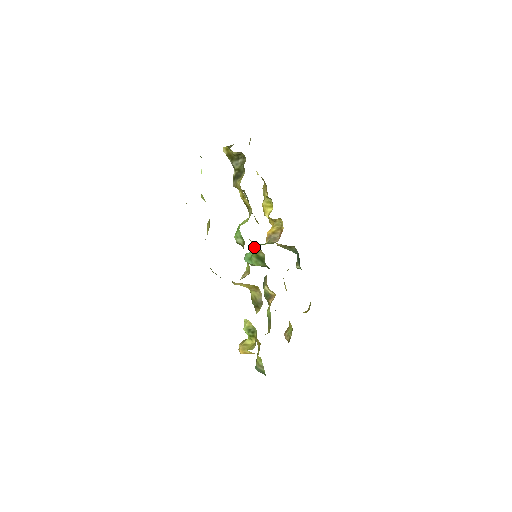
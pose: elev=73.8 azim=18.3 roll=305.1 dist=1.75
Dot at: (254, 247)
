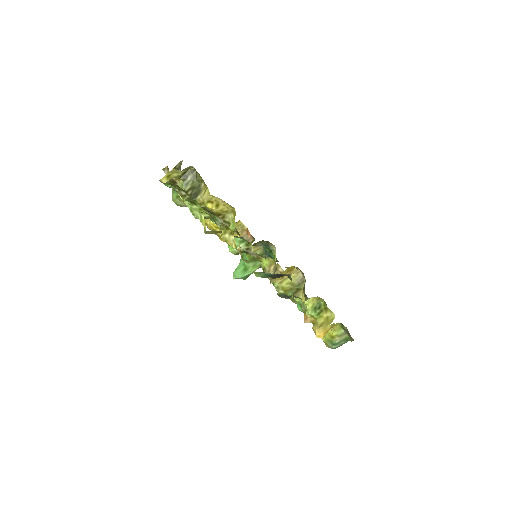
Dot at: occluded
